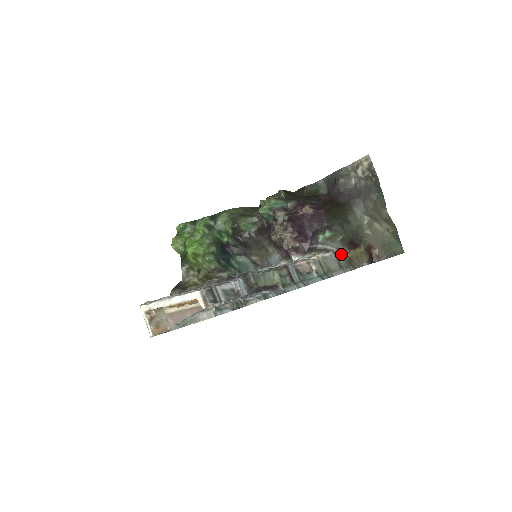
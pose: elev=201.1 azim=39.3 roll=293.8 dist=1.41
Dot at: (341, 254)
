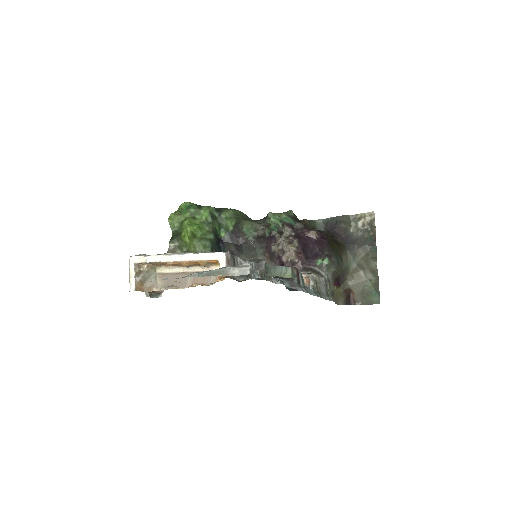
Dot at: (329, 284)
